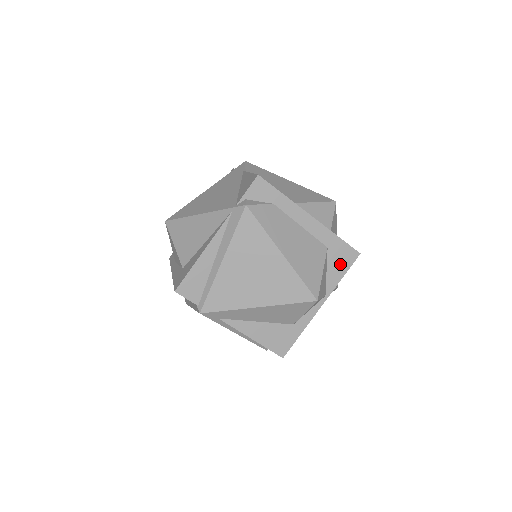
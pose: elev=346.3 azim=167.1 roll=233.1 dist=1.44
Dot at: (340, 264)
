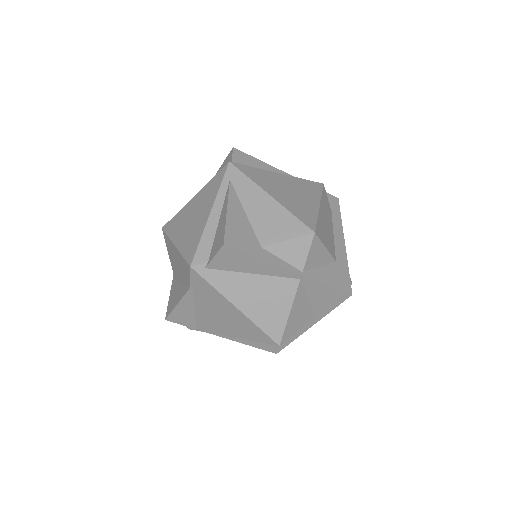
Dot at: (333, 278)
